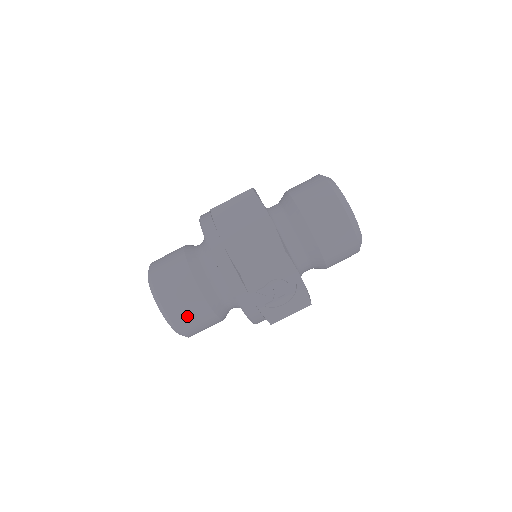
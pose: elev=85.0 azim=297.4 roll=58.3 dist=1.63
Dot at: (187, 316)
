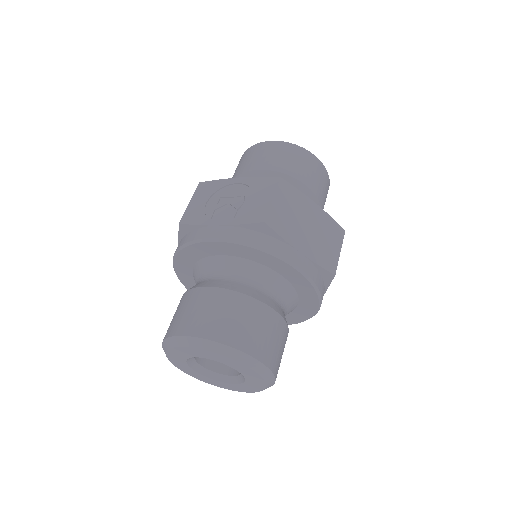
Dot at: (193, 316)
